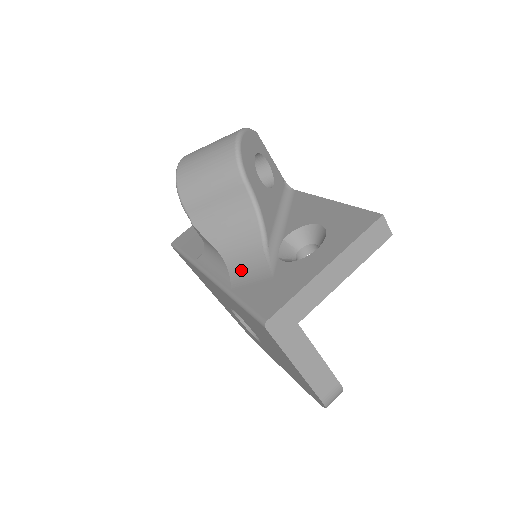
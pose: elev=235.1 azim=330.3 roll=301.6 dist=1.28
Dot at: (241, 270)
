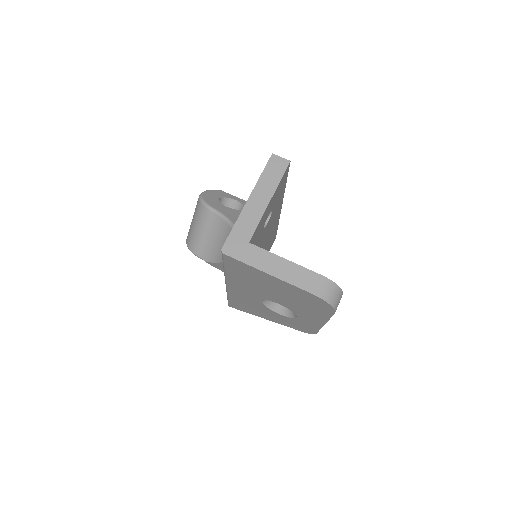
Dot at: occluded
